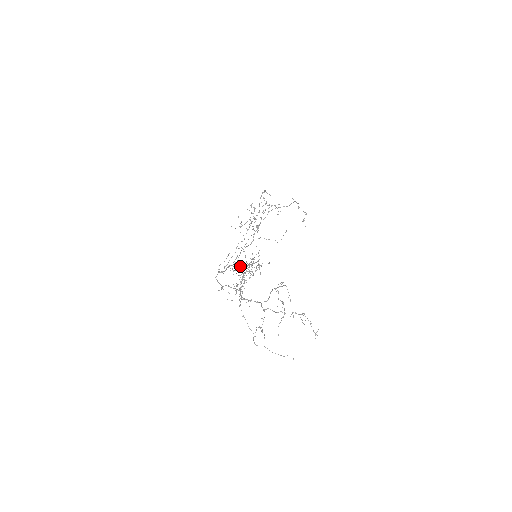
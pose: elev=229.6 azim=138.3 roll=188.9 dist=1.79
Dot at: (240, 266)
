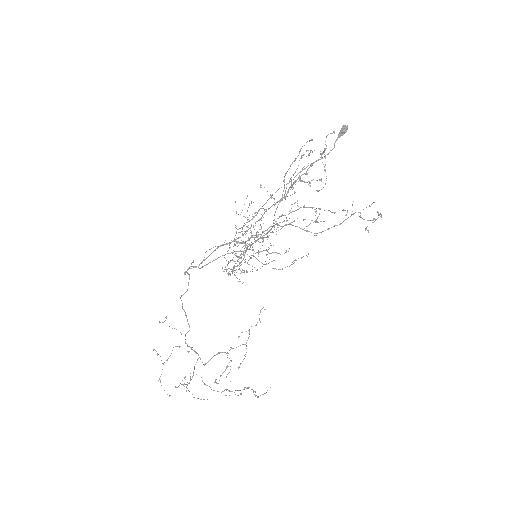
Dot at: occluded
